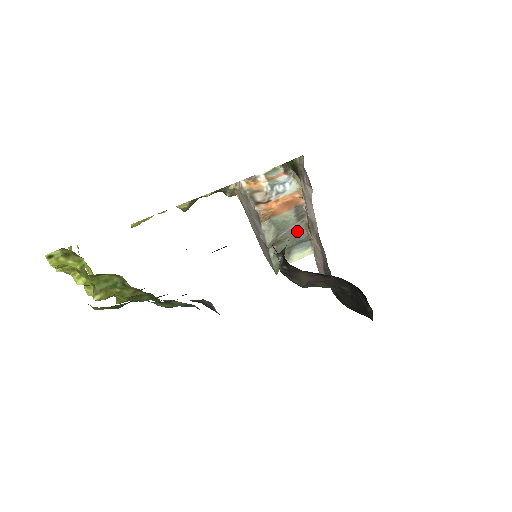
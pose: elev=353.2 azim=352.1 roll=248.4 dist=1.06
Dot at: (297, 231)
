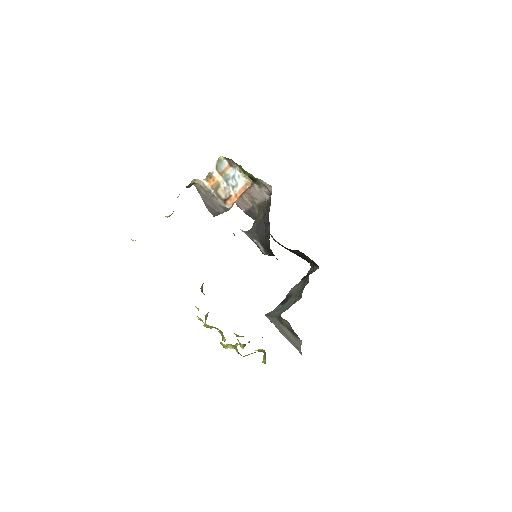
Dot at: occluded
